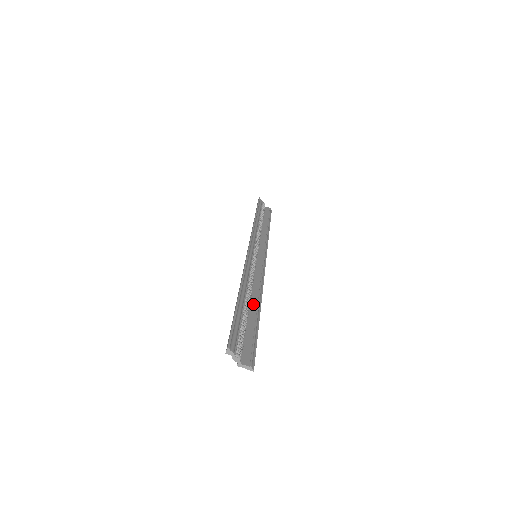
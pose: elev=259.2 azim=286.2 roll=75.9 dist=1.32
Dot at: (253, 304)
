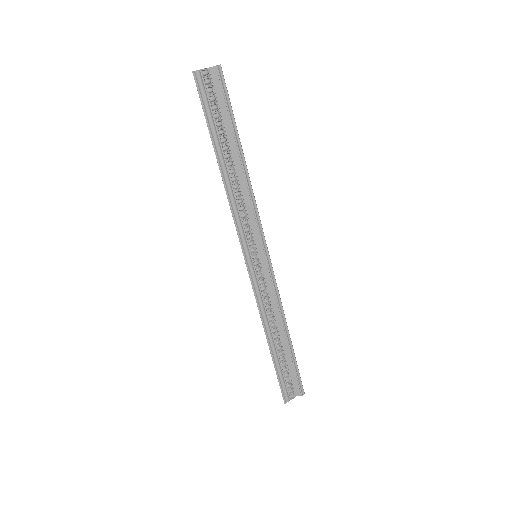
Dot at: (282, 334)
